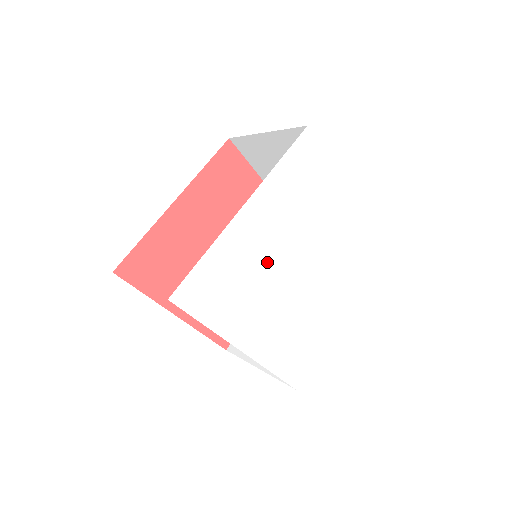
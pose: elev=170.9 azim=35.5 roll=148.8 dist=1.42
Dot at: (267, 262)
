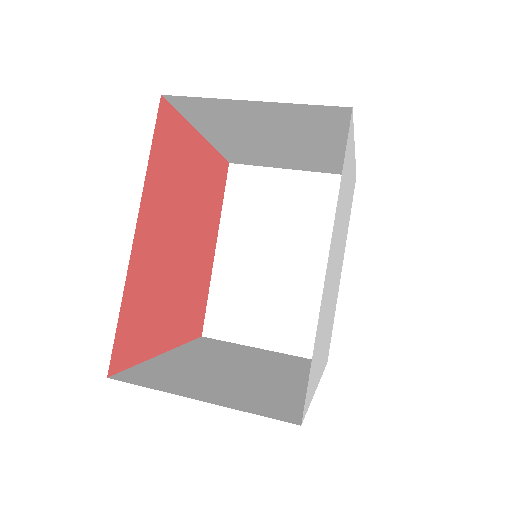
Dot at: (329, 293)
